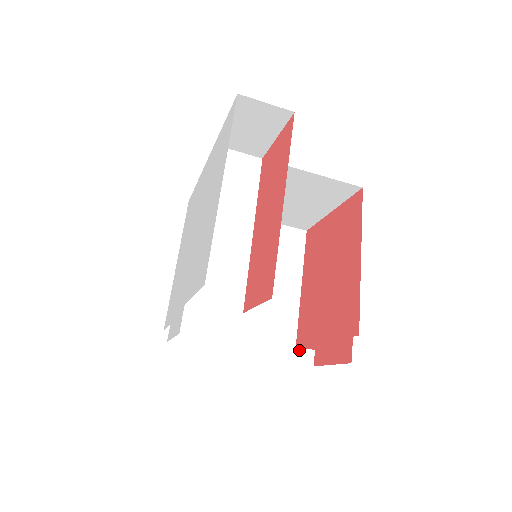
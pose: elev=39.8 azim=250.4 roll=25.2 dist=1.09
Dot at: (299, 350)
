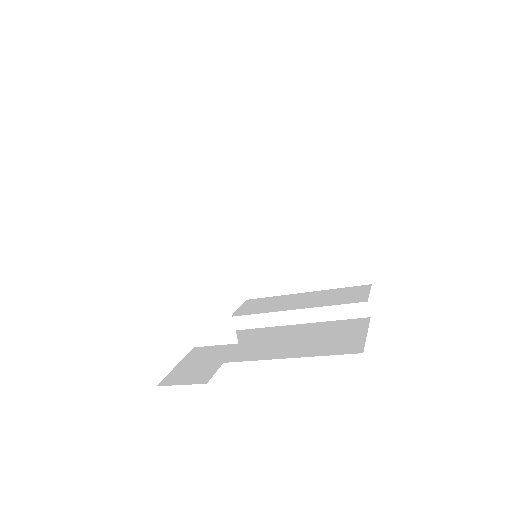
Dot at: (350, 306)
